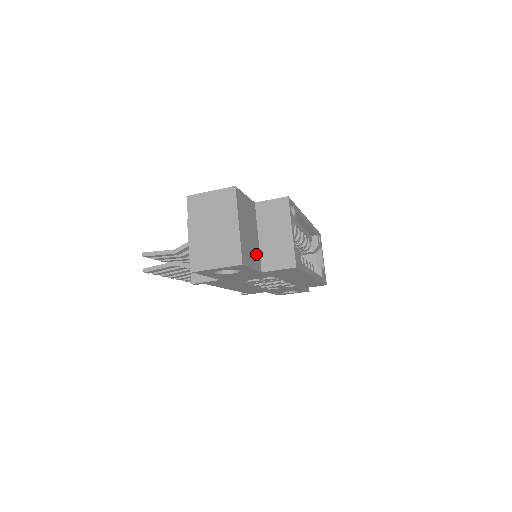
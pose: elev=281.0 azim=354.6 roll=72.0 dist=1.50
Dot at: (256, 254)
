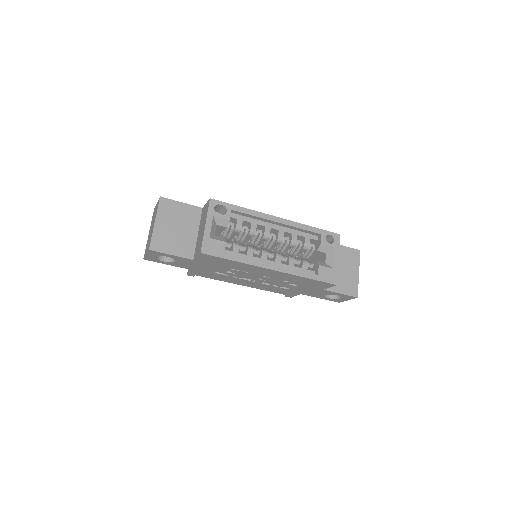
Dot at: (186, 245)
